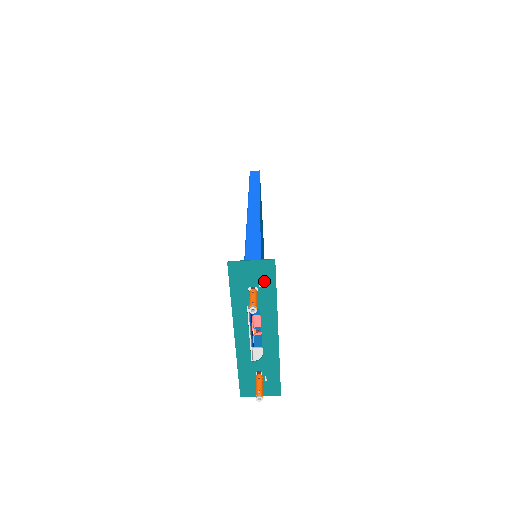
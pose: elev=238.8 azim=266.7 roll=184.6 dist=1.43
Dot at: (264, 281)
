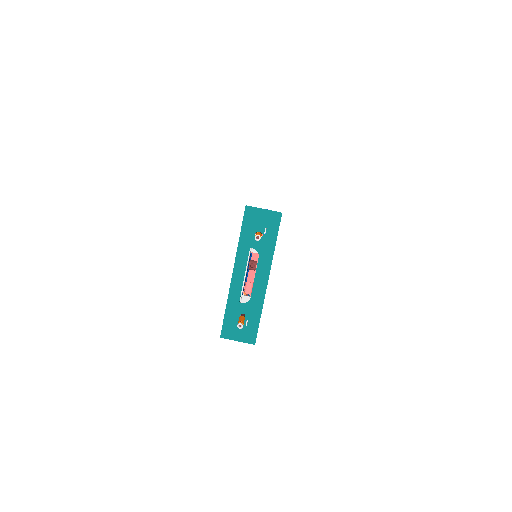
Dot at: (269, 229)
